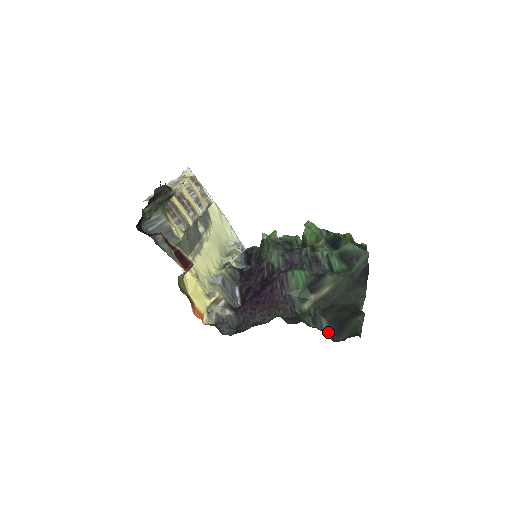
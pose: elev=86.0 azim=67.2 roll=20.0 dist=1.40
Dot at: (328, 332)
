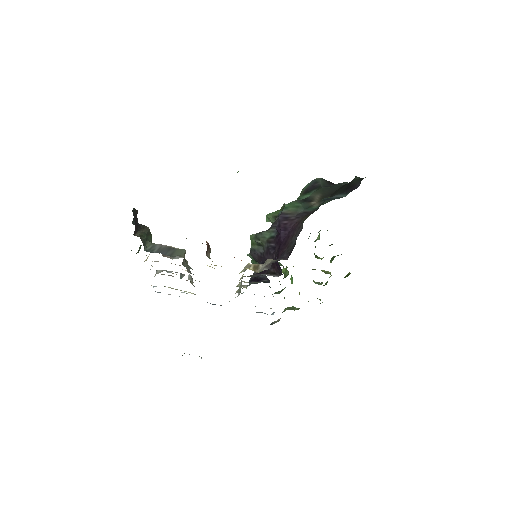
Dot at: (347, 194)
